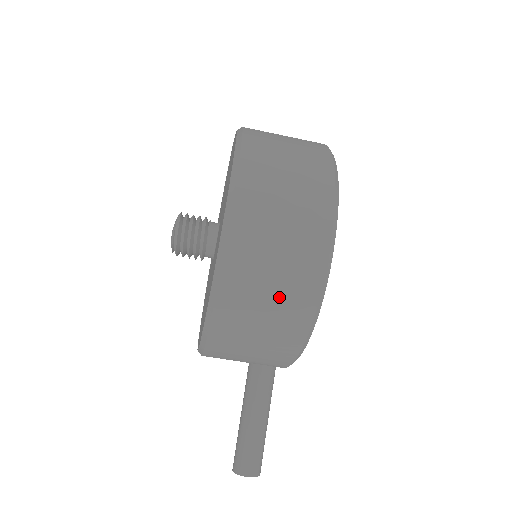
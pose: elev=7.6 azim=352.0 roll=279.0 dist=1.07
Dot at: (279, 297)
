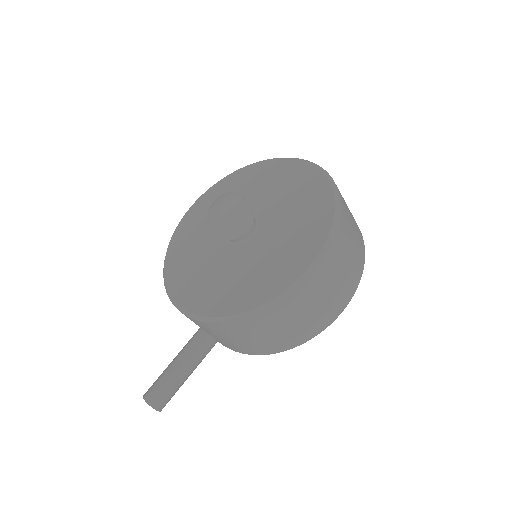
Dot at: (294, 329)
